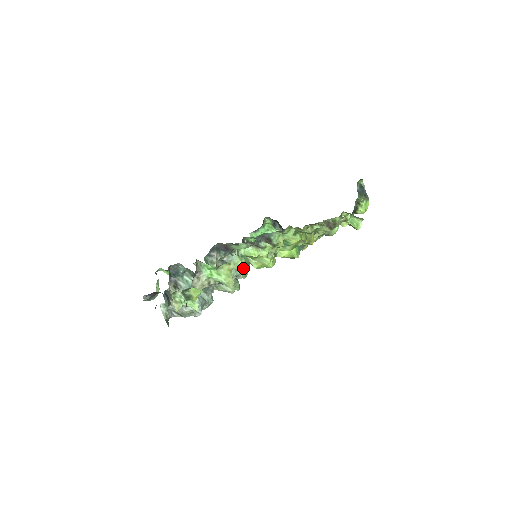
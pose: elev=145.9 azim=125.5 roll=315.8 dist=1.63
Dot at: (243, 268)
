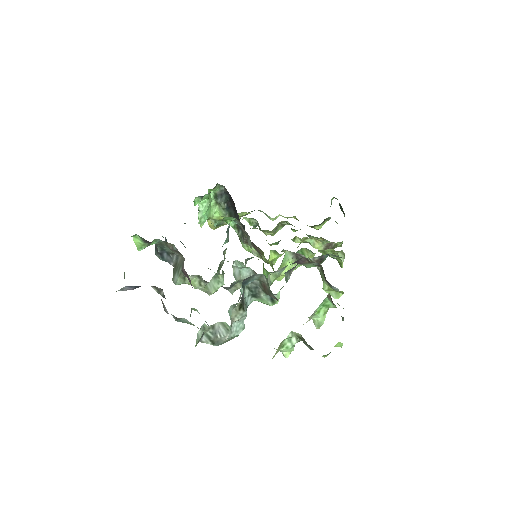
Dot at: occluded
